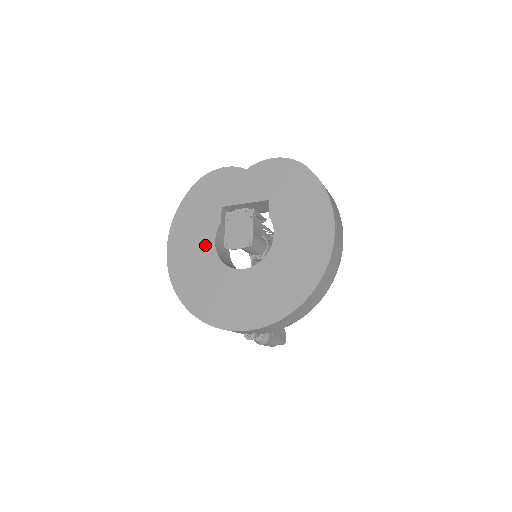
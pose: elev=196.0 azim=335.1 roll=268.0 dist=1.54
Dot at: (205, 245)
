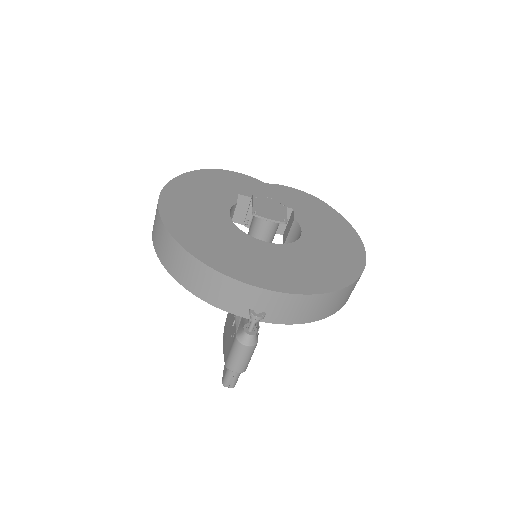
Dot at: (216, 210)
